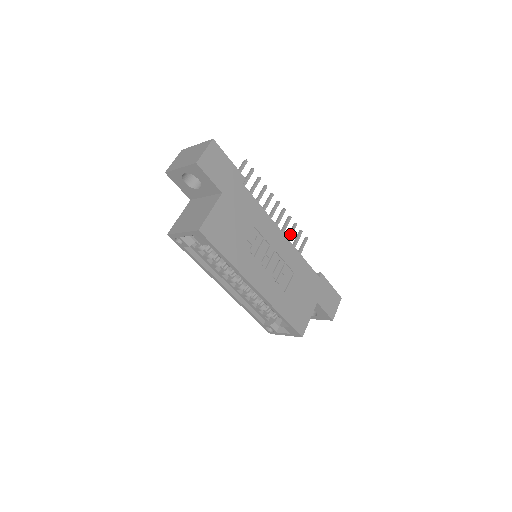
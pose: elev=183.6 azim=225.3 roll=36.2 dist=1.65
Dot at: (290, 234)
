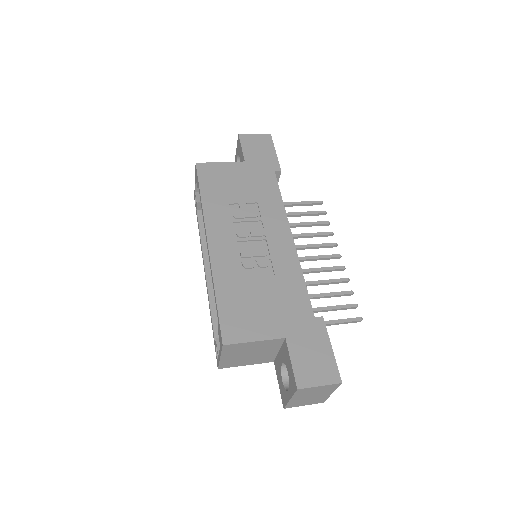
Dot at: (333, 292)
